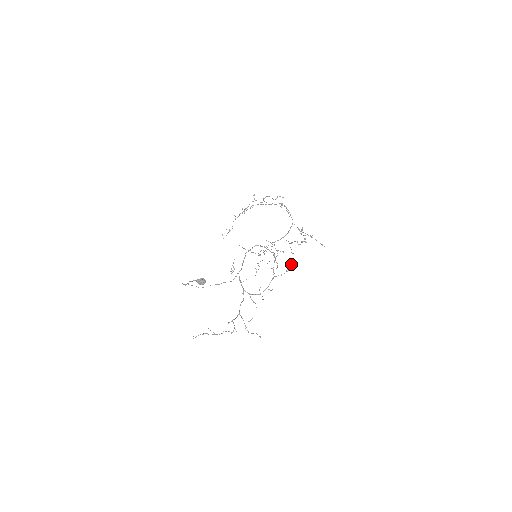
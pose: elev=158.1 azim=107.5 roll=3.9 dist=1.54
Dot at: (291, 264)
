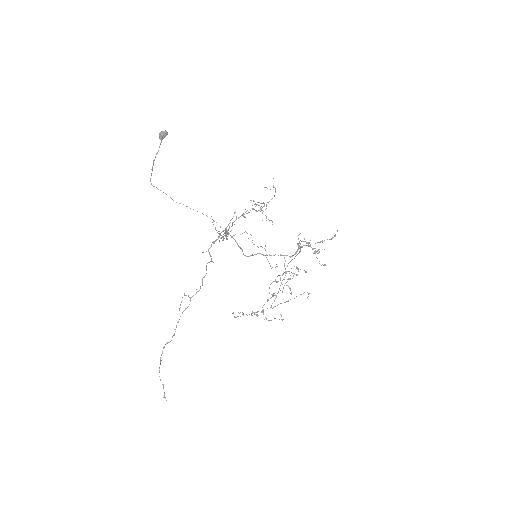
Dot at: occluded
